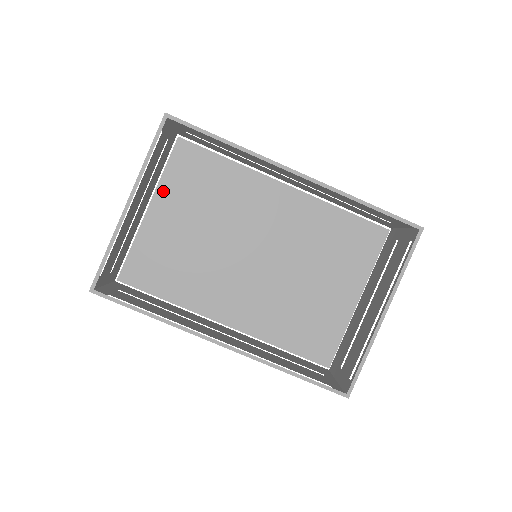
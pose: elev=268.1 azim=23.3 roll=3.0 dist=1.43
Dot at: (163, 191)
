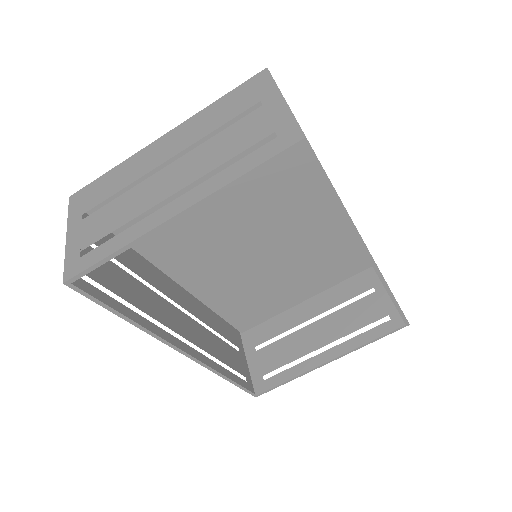
Dot at: occluded
